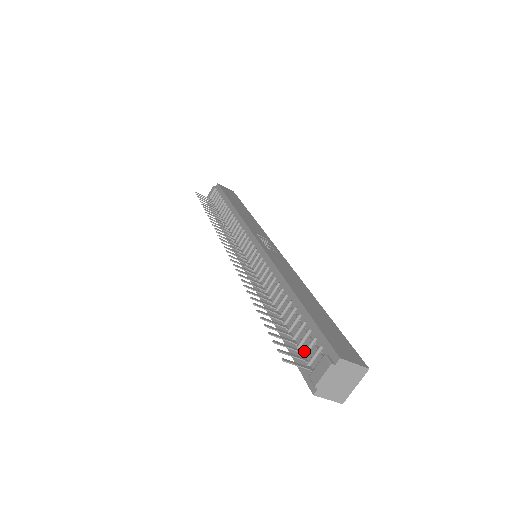
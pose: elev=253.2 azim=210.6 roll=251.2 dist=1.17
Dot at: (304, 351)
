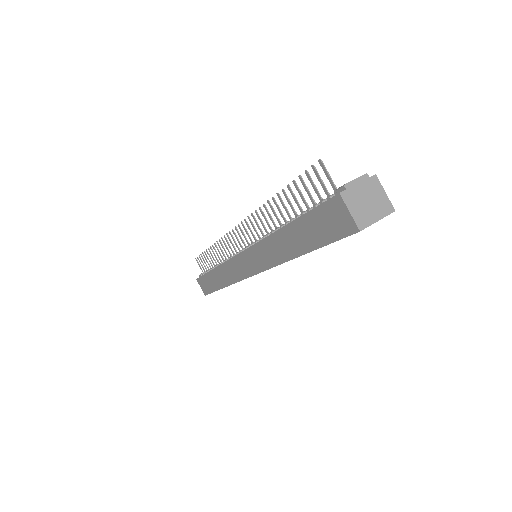
Dot at: occluded
